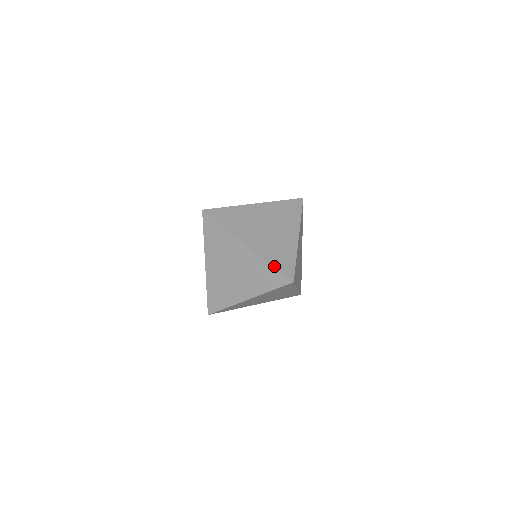
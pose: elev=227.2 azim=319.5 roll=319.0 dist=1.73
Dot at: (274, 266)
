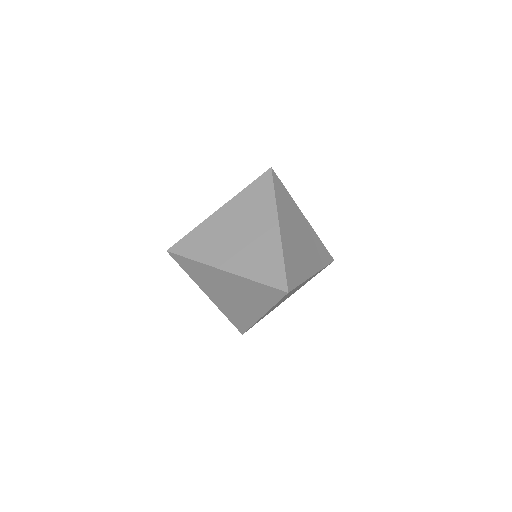
Dot at: (285, 264)
